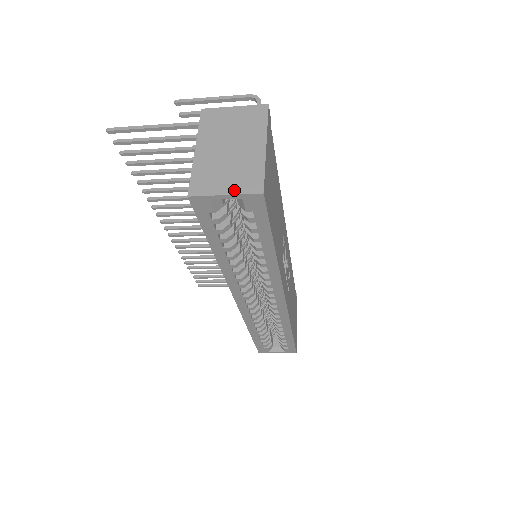
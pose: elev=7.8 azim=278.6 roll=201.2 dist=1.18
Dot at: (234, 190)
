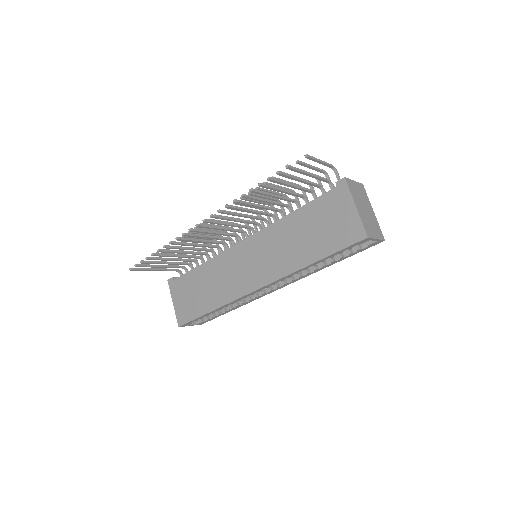
Dot at: (378, 237)
